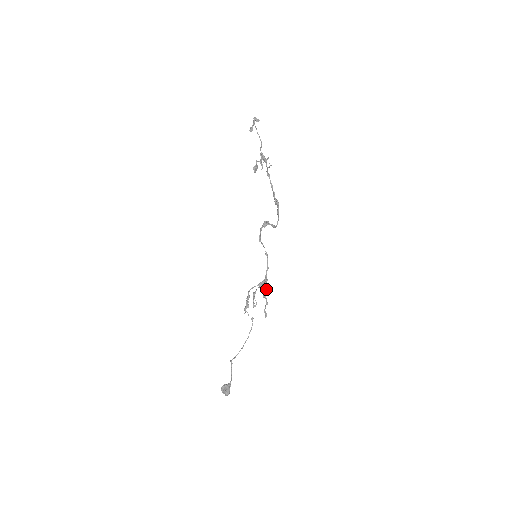
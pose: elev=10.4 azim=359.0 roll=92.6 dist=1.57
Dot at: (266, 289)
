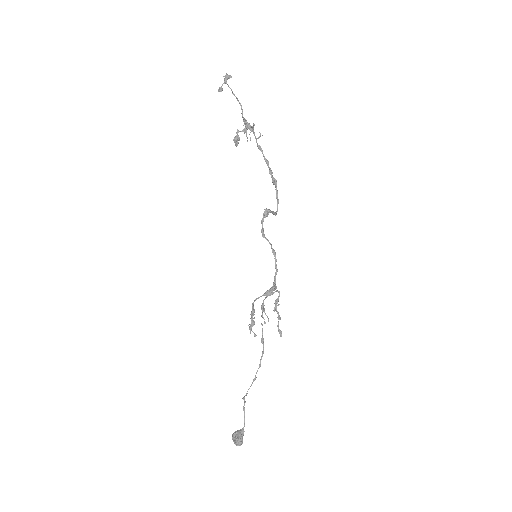
Dot at: (276, 299)
